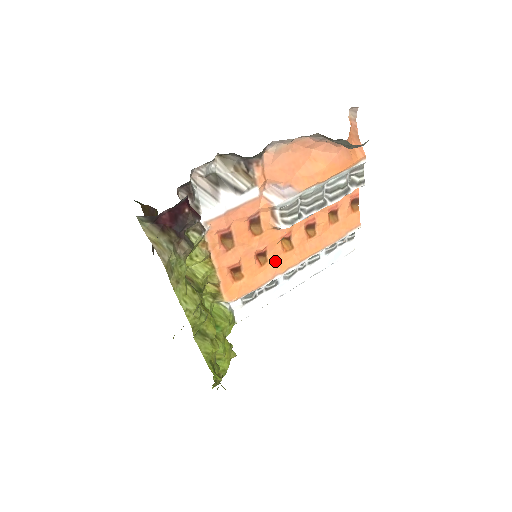
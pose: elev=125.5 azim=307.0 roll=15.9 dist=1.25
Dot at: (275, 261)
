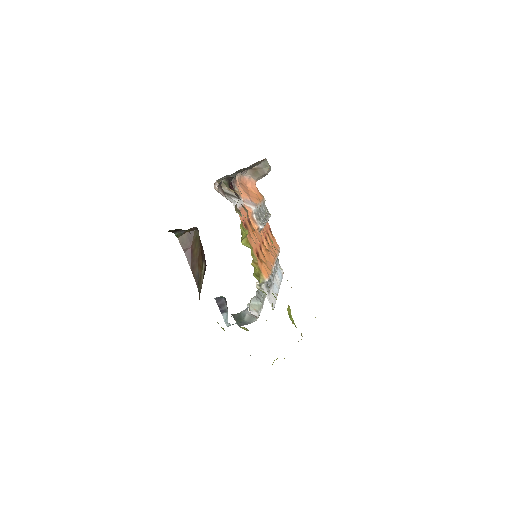
Dot at: (267, 257)
